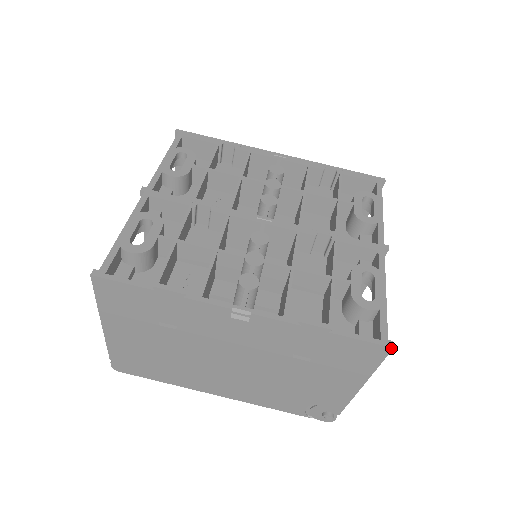
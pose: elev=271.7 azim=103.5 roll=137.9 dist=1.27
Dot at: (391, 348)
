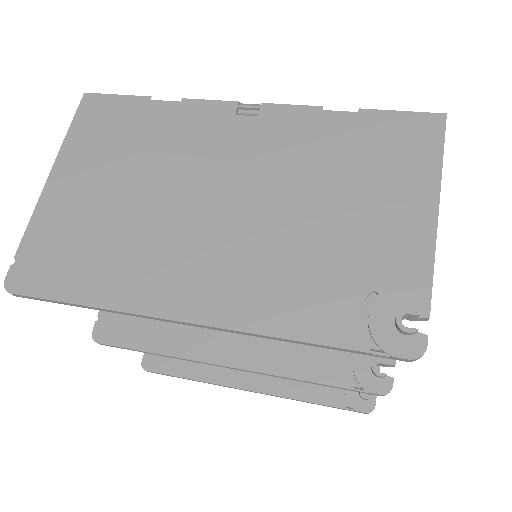
Dot at: (444, 115)
